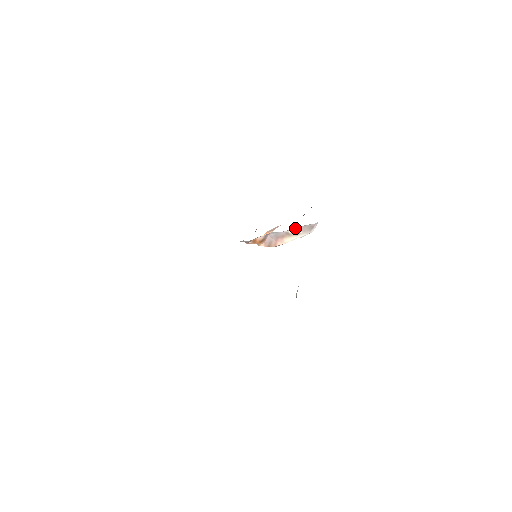
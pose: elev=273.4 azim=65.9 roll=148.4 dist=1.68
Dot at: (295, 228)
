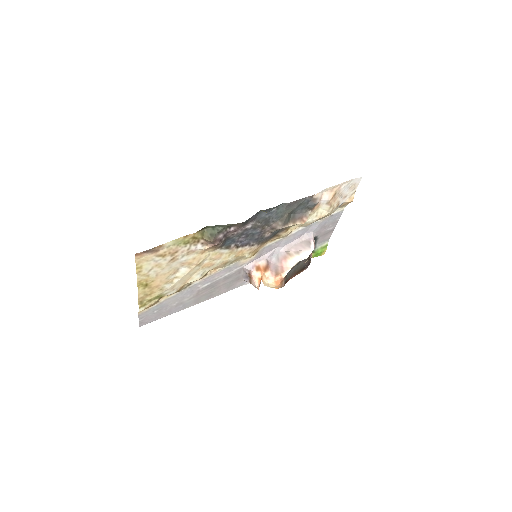
Dot at: (293, 247)
